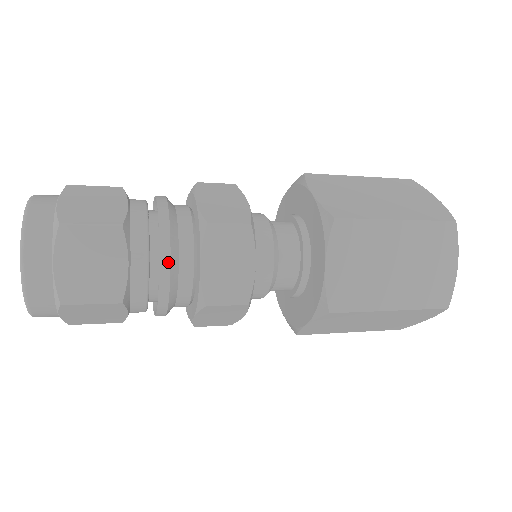
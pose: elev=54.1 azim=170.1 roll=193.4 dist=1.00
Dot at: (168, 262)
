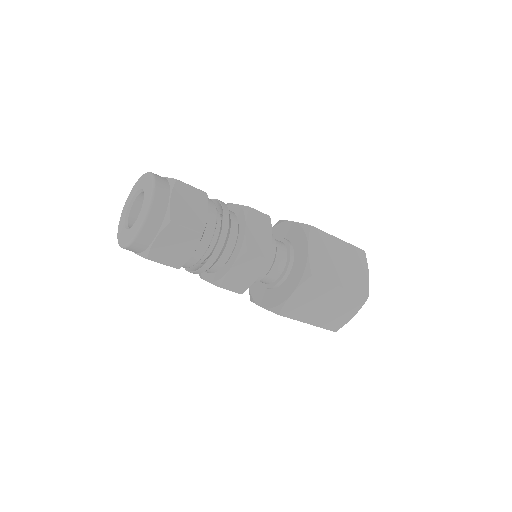
Dot at: (228, 221)
